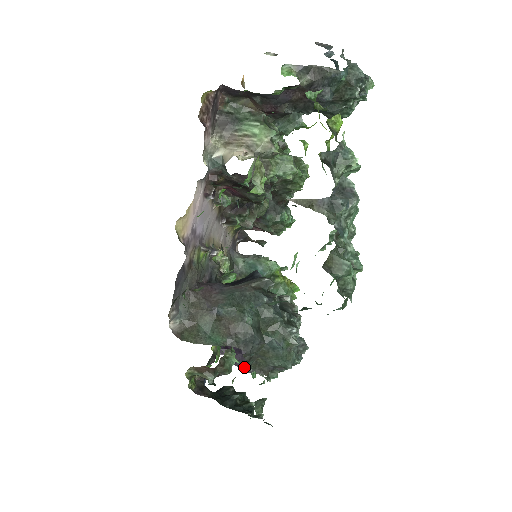
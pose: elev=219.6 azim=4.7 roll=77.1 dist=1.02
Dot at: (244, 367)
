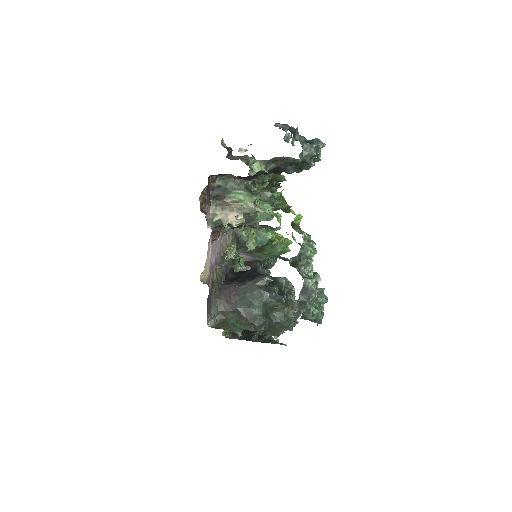
Dot at: occluded
